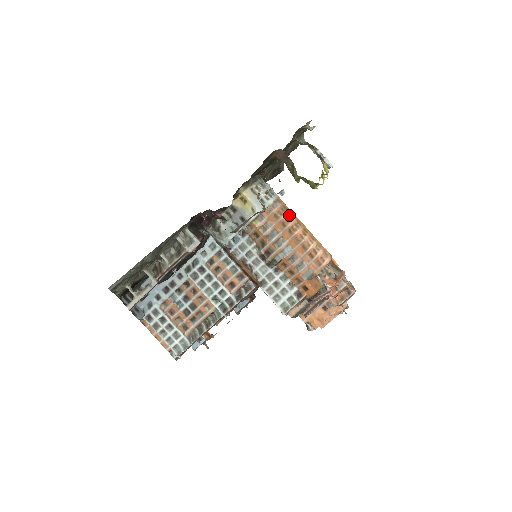
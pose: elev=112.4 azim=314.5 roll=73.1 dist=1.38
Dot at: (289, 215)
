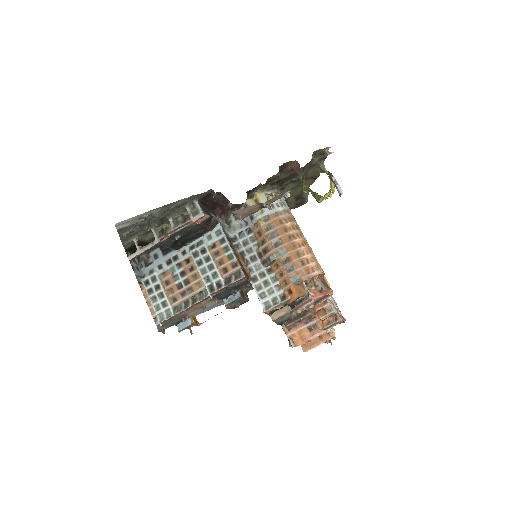
Dot at: (294, 225)
